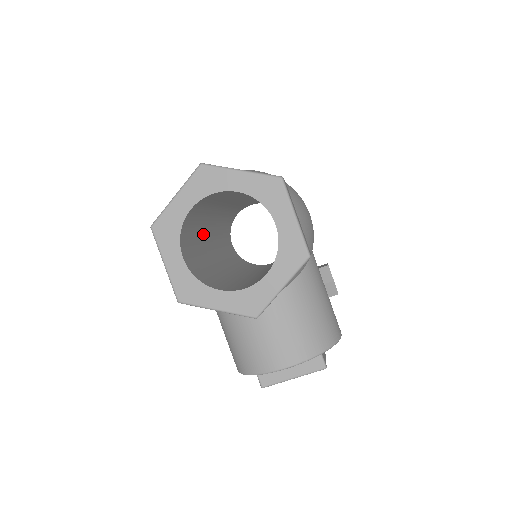
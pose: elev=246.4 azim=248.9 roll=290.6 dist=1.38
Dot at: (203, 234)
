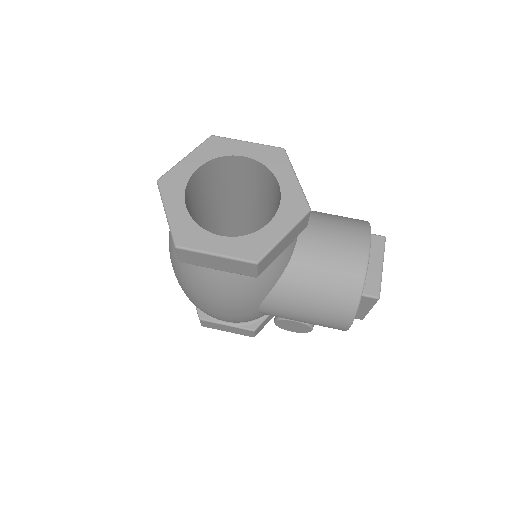
Dot at: occluded
